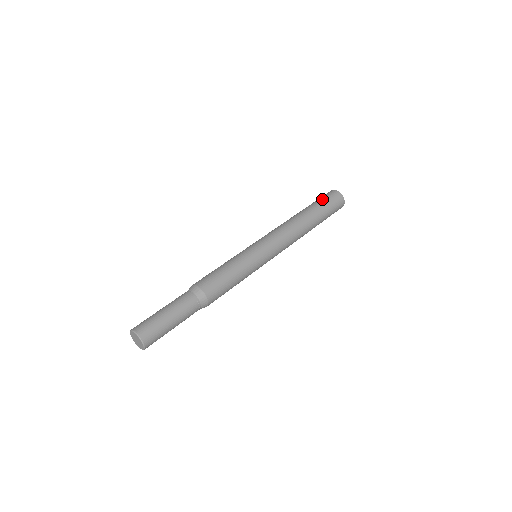
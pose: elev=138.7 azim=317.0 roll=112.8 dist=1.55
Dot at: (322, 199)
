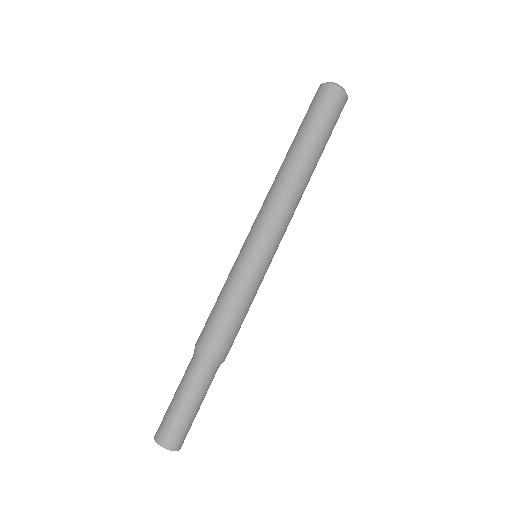
Dot at: (314, 113)
